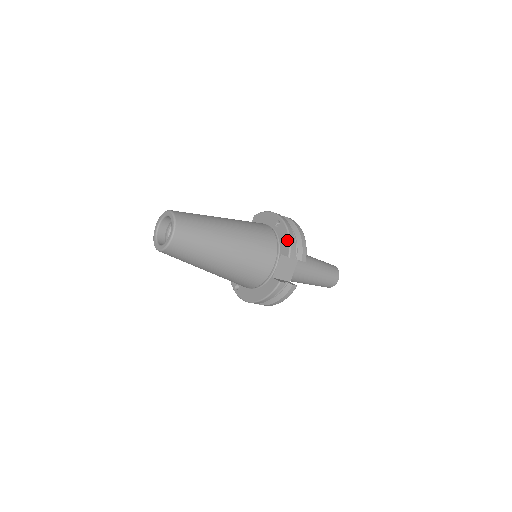
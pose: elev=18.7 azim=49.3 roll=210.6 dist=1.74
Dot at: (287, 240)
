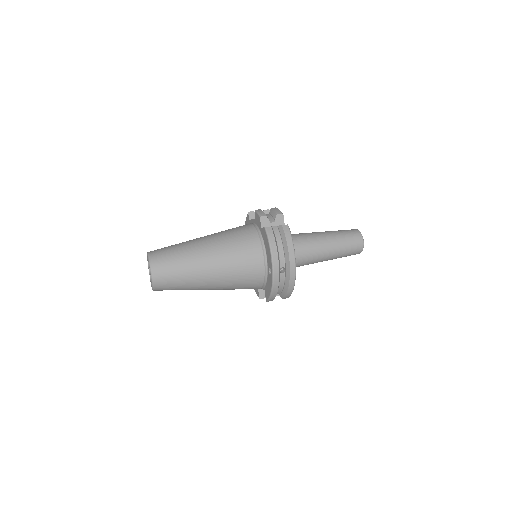
Dot at: (269, 293)
